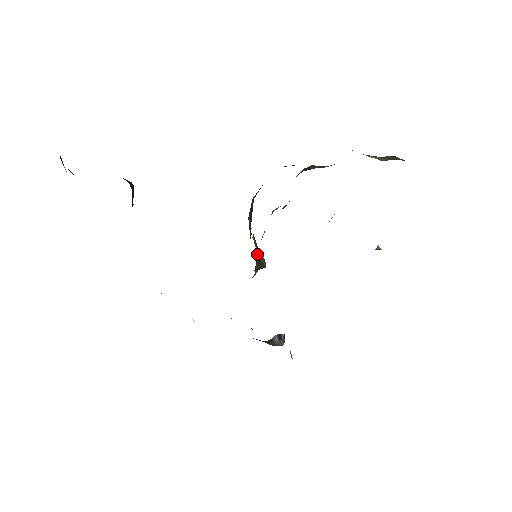
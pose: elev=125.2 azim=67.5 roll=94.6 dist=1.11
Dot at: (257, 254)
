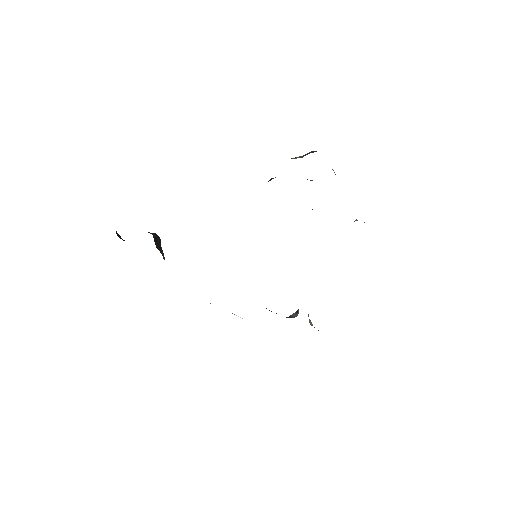
Dot at: occluded
